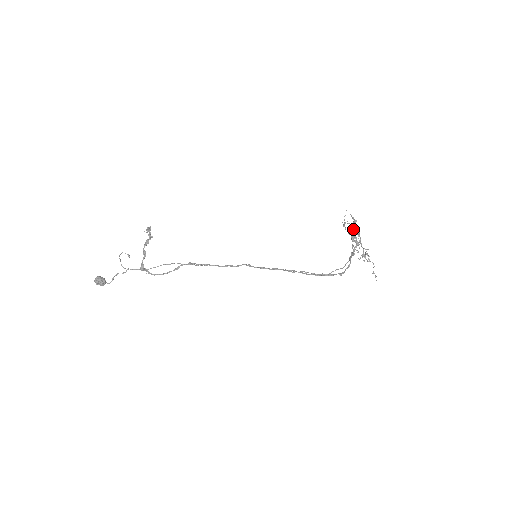
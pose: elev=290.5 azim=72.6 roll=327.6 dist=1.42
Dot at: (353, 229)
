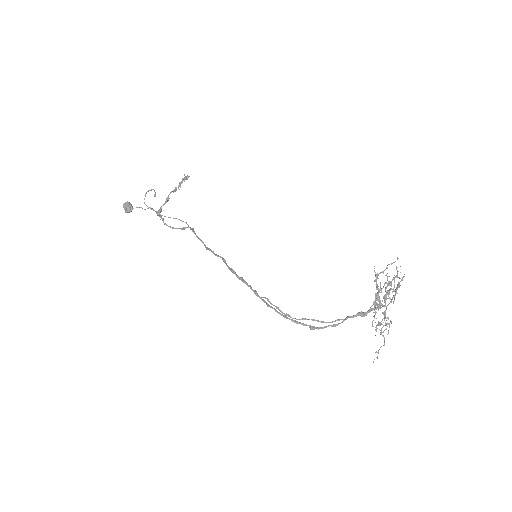
Dot at: (387, 285)
